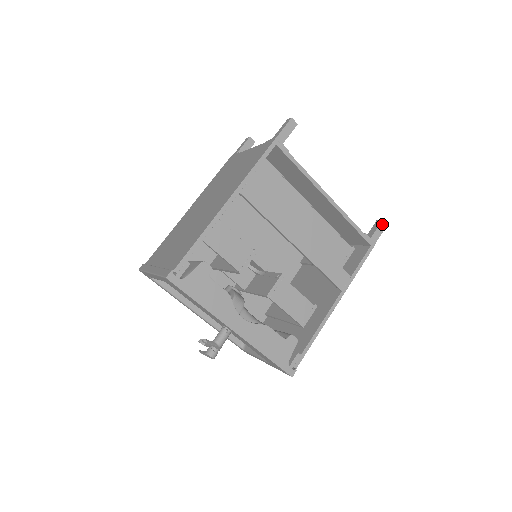
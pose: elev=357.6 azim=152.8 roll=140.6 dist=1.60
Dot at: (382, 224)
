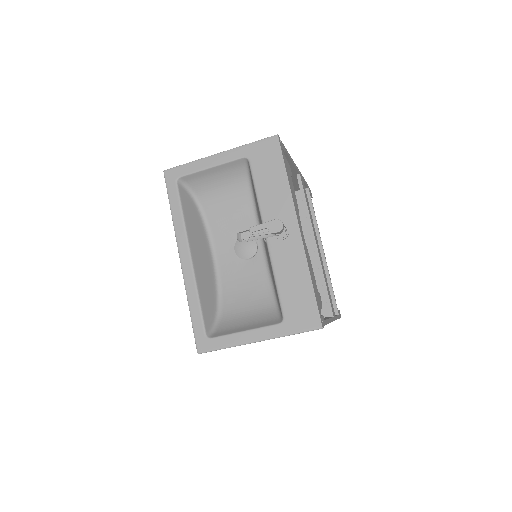
Dot at: occluded
